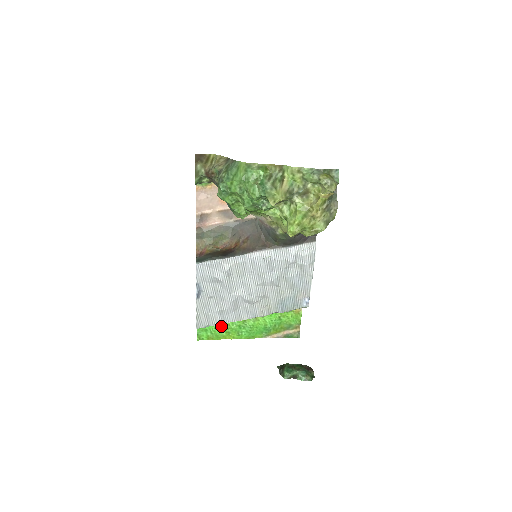
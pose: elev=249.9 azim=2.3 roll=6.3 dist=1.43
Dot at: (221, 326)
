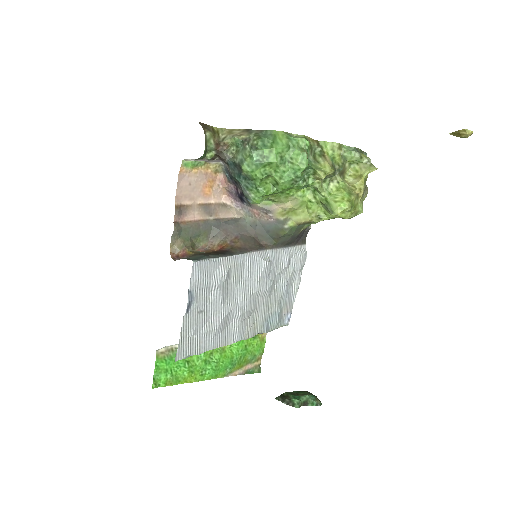
Dot at: (184, 363)
